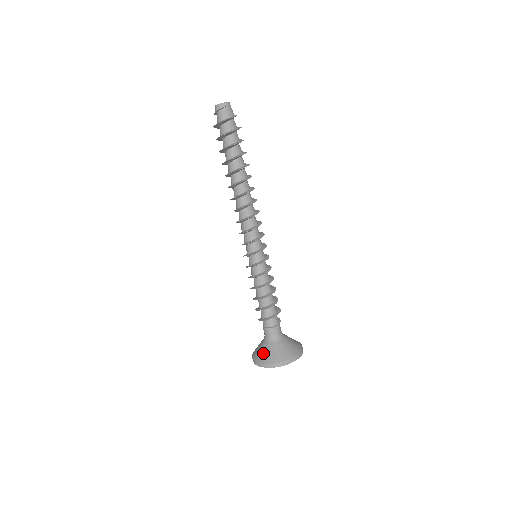
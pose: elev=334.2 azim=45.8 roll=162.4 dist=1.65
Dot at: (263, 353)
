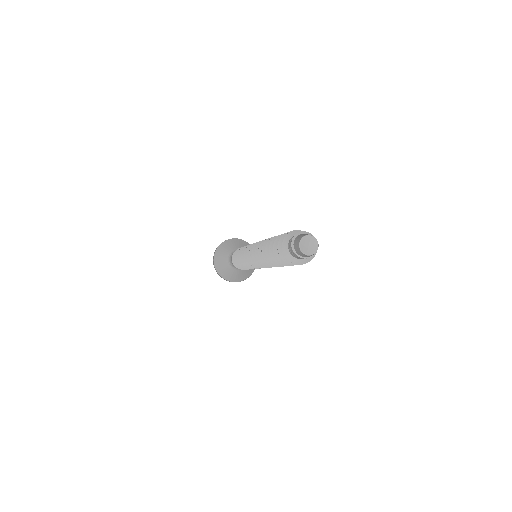
Dot at: (233, 276)
